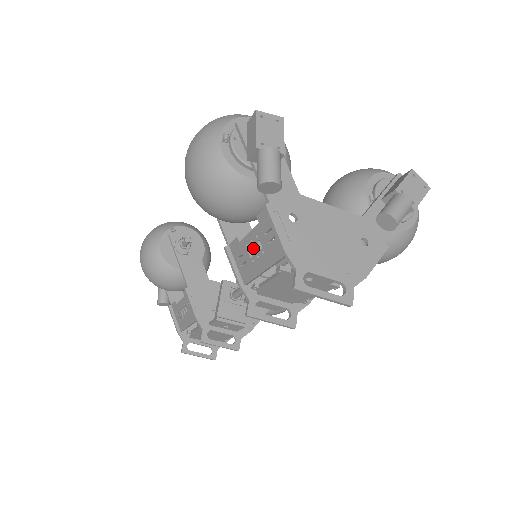
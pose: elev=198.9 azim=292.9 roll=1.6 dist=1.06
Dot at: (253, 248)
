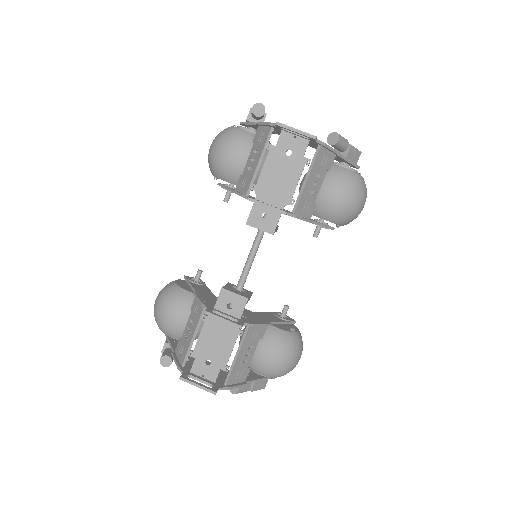
Dot at: (251, 161)
